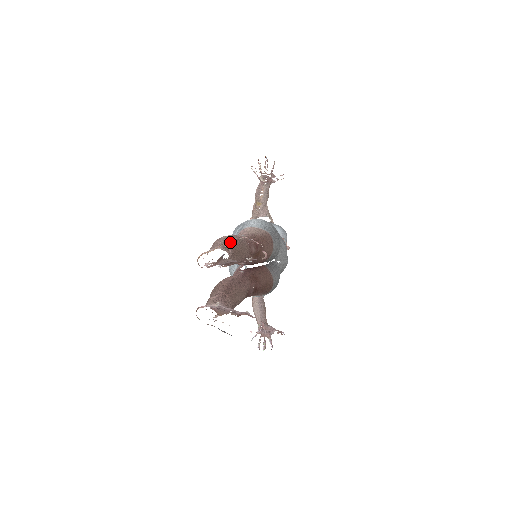
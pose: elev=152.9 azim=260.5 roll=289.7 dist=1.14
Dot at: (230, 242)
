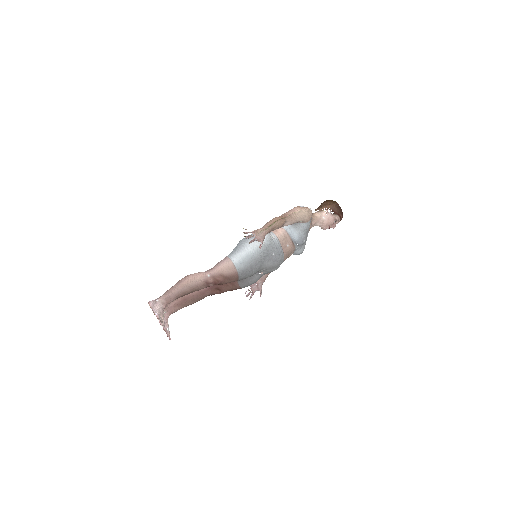
Dot at: (178, 293)
